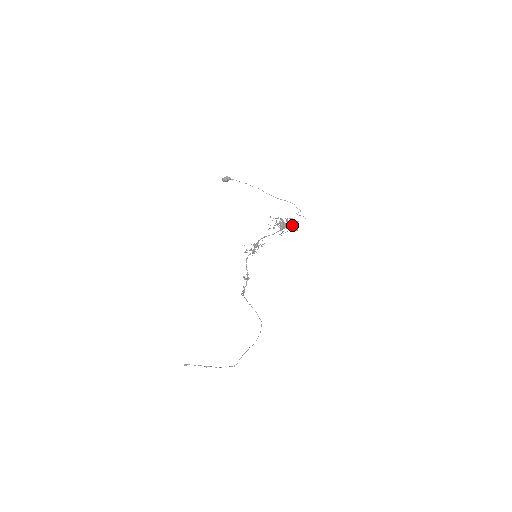
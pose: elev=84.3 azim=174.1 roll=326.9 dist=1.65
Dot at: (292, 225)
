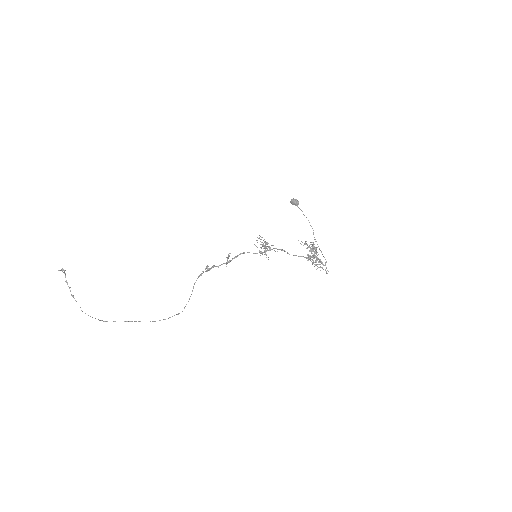
Dot at: occluded
